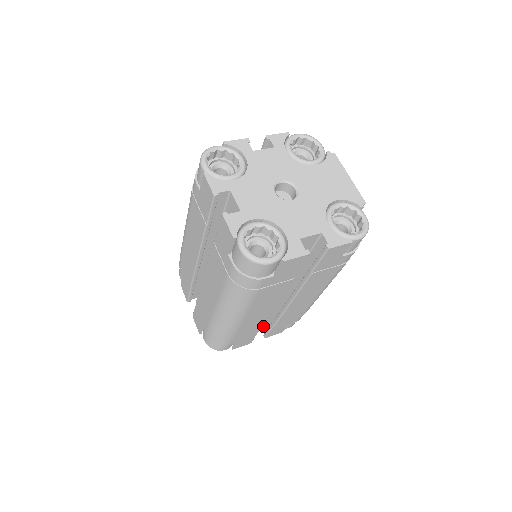
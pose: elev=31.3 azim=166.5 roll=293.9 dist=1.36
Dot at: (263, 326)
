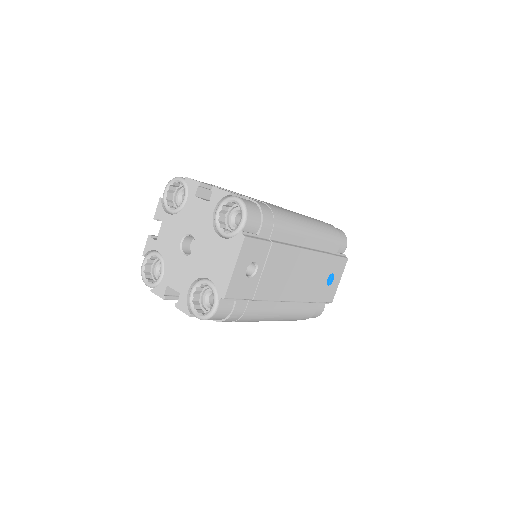
Dot at: occluded
